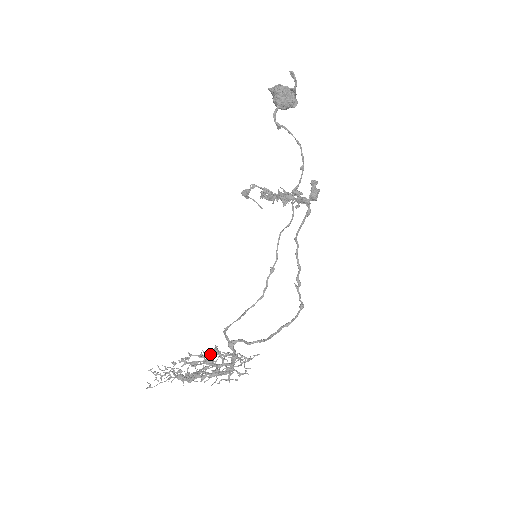
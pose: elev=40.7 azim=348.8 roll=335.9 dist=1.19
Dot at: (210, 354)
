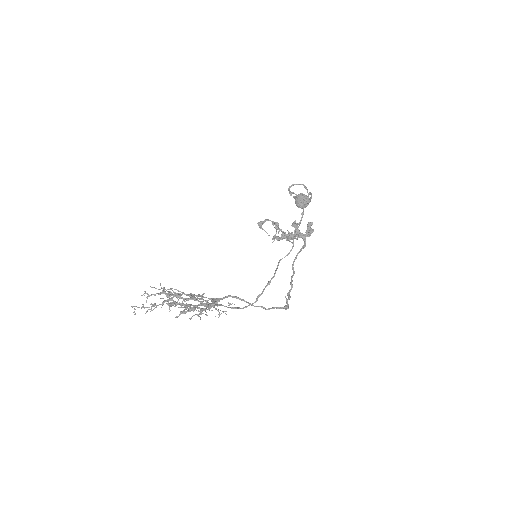
Dot at: occluded
